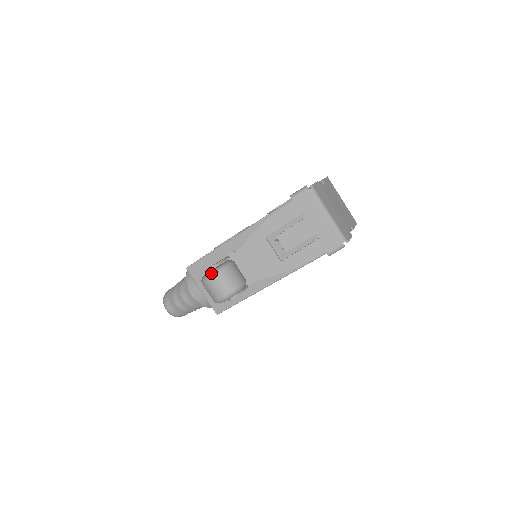
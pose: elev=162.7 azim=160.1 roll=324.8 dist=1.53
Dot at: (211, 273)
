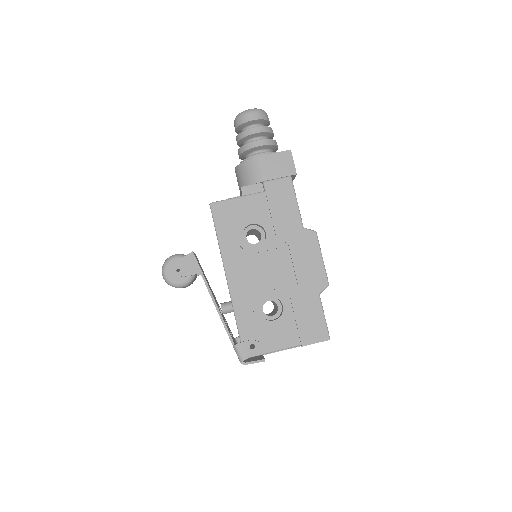
Dot at: (164, 277)
